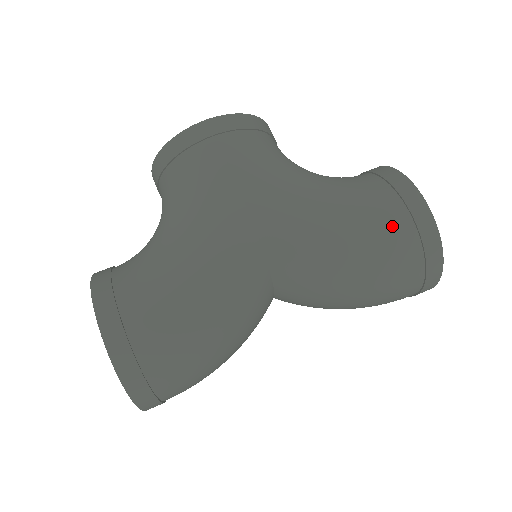
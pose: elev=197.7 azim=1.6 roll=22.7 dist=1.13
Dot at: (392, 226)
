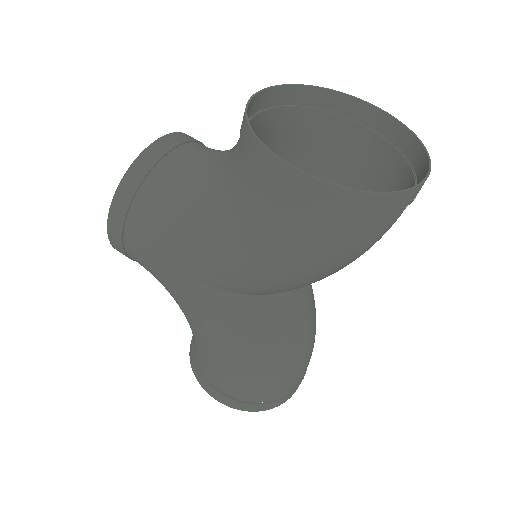
Dot at: (293, 222)
